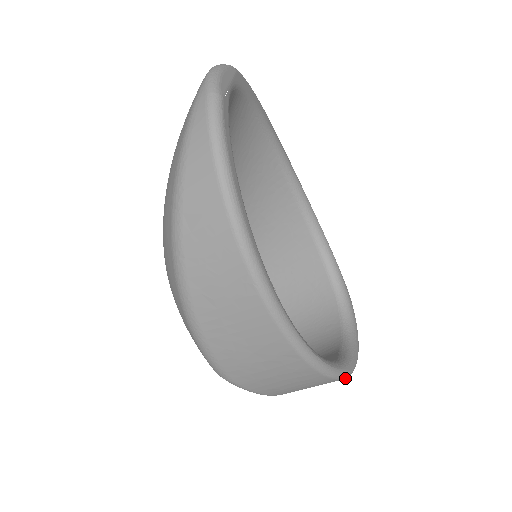
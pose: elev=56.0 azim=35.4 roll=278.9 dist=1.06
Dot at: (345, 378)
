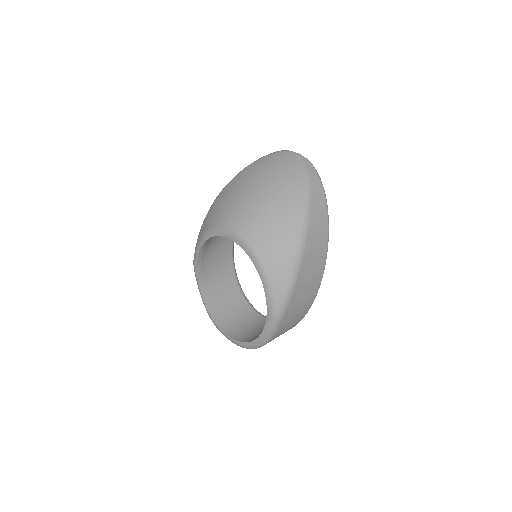
Dot at: occluded
